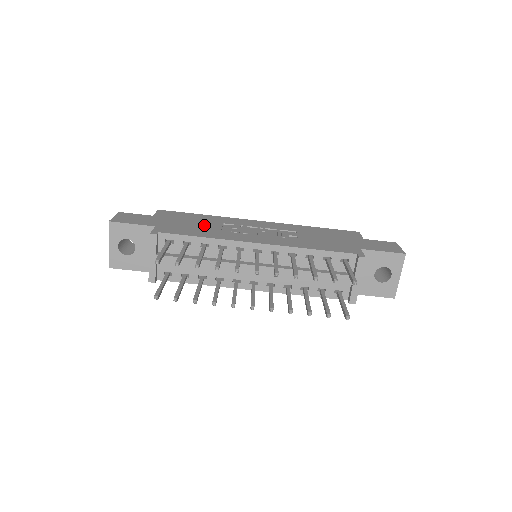
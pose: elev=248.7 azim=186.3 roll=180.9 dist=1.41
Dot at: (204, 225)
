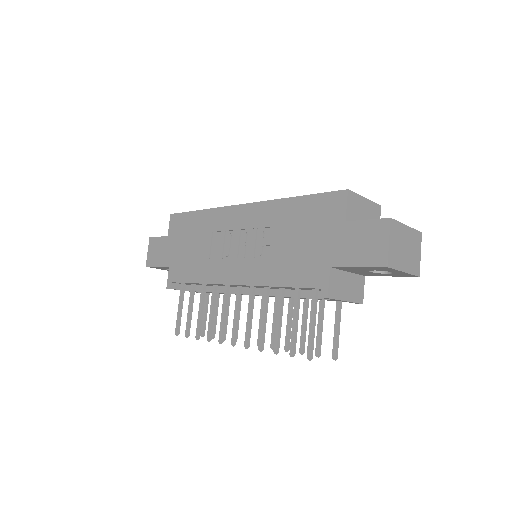
Dot at: (198, 247)
